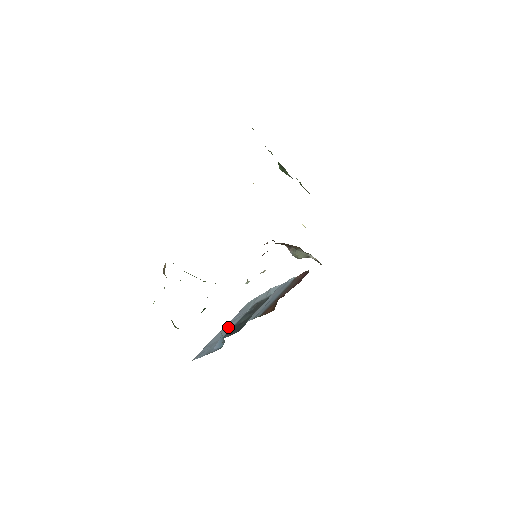
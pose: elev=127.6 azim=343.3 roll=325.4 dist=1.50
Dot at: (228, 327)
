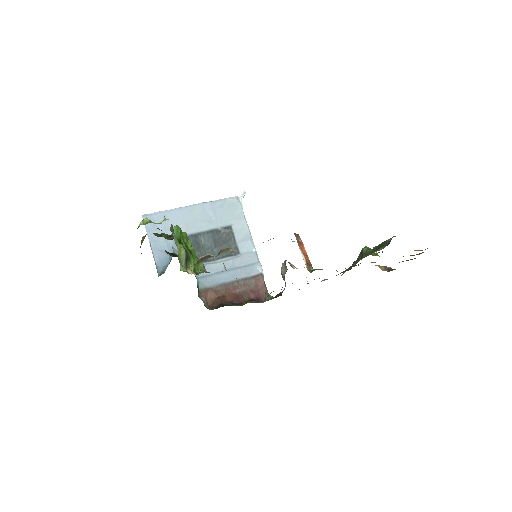
Dot at: (193, 221)
